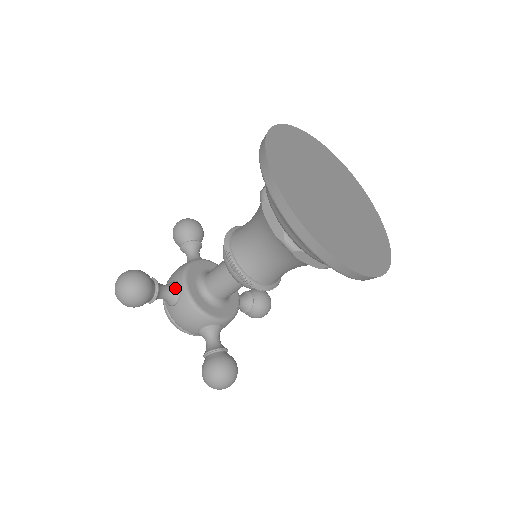
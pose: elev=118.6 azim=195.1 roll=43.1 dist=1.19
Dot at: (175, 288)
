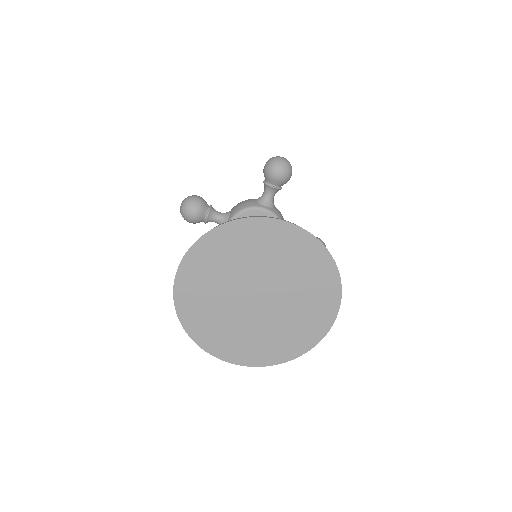
Dot at: occluded
